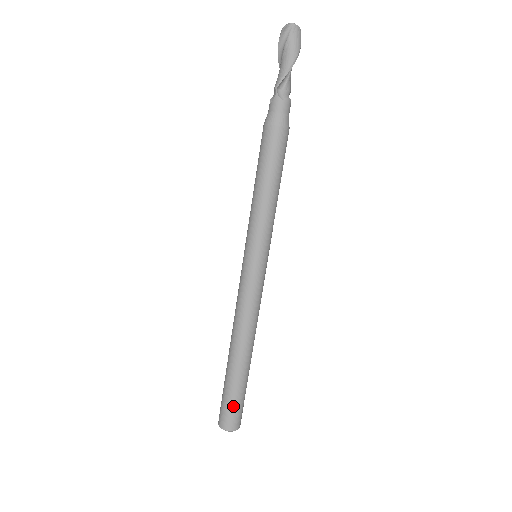
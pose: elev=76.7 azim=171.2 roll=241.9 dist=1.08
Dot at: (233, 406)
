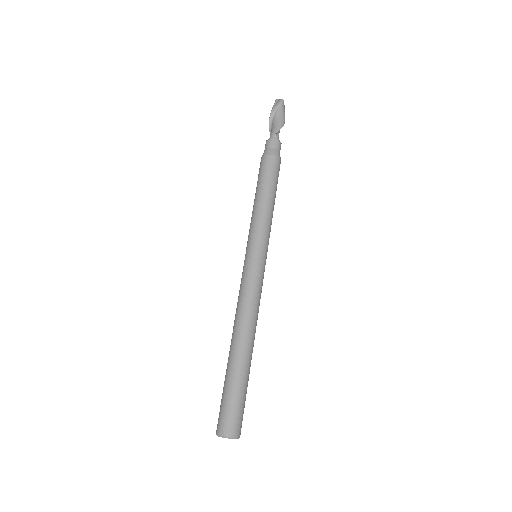
Dot at: (241, 405)
